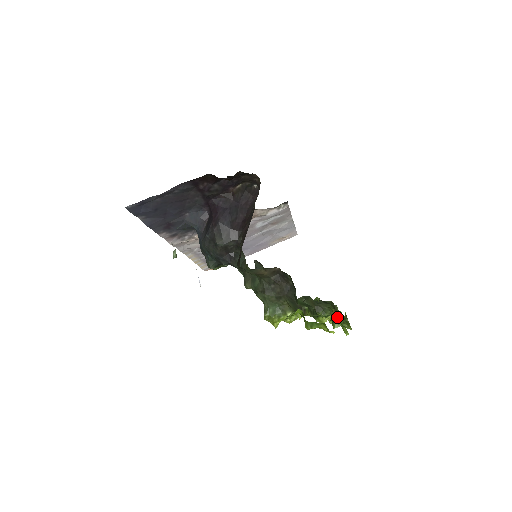
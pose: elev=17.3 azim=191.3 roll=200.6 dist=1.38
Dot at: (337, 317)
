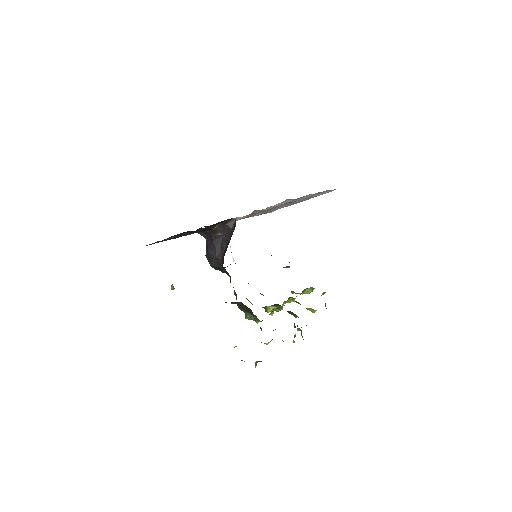
Dot at: occluded
